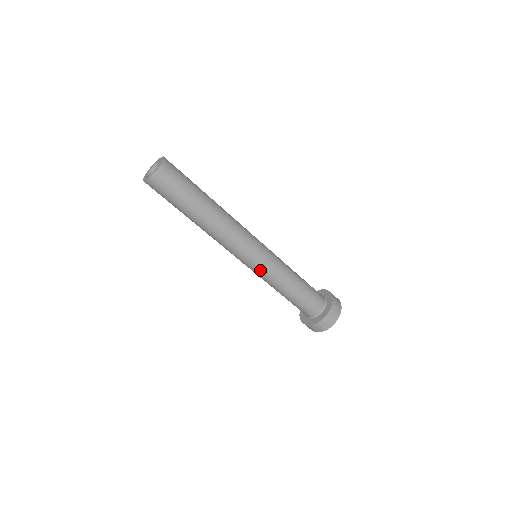
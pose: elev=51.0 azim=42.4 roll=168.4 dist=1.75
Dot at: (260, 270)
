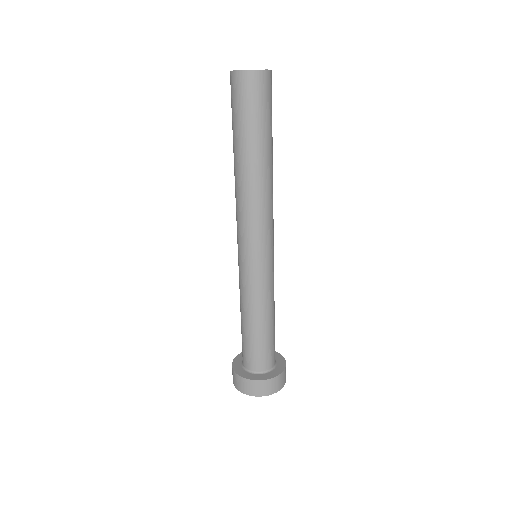
Dot at: (262, 272)
